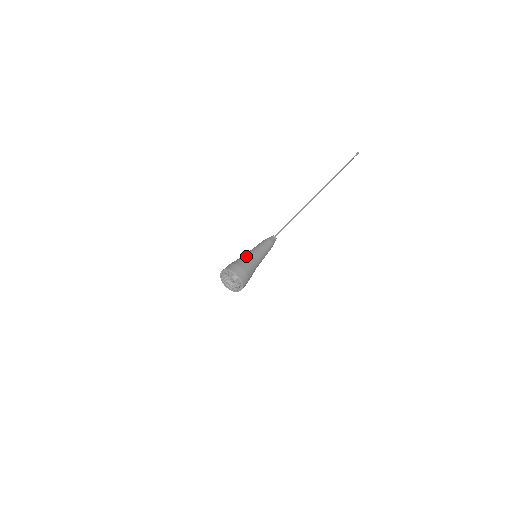
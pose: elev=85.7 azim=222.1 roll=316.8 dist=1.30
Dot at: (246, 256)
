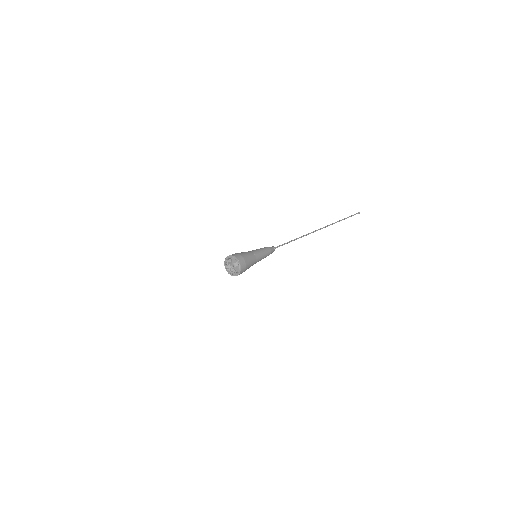
Dot at: (249, 252)
